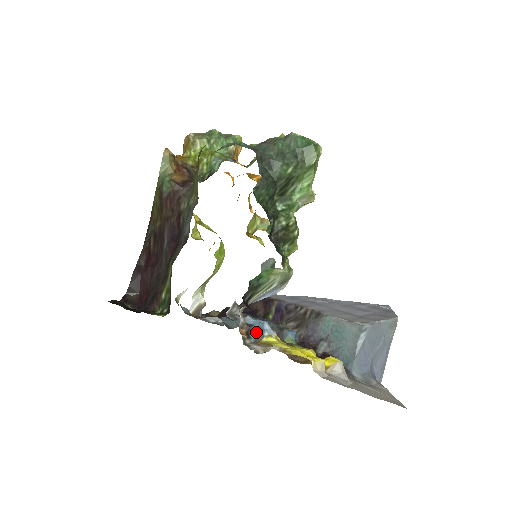
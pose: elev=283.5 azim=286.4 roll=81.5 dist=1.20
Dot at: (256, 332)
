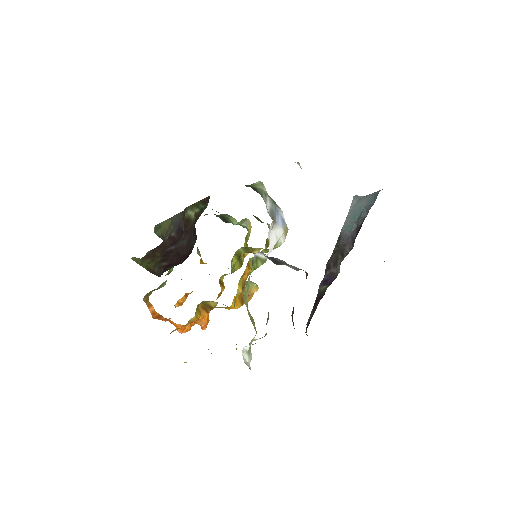
Dot at: occluded
